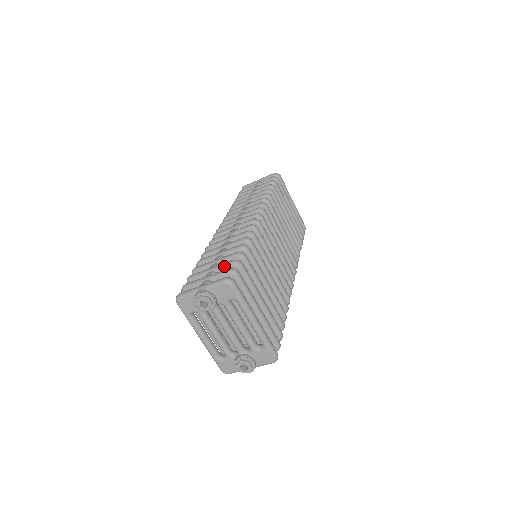
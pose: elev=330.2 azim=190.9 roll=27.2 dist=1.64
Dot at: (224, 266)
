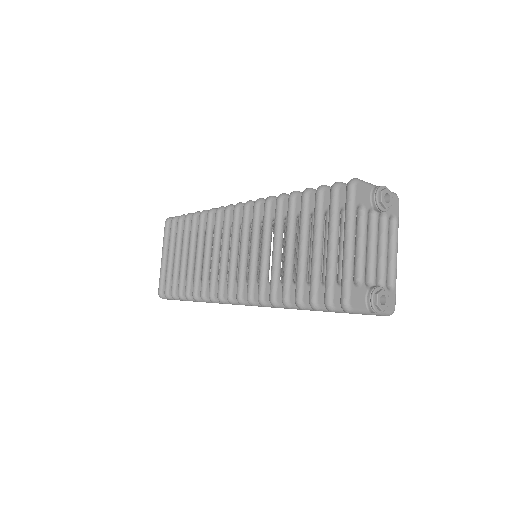
Dot at: occluded
